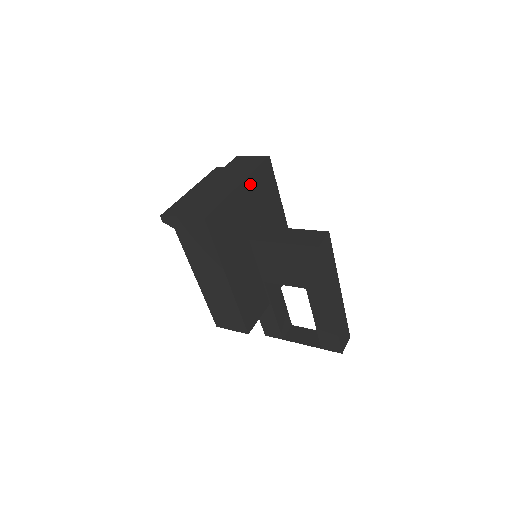
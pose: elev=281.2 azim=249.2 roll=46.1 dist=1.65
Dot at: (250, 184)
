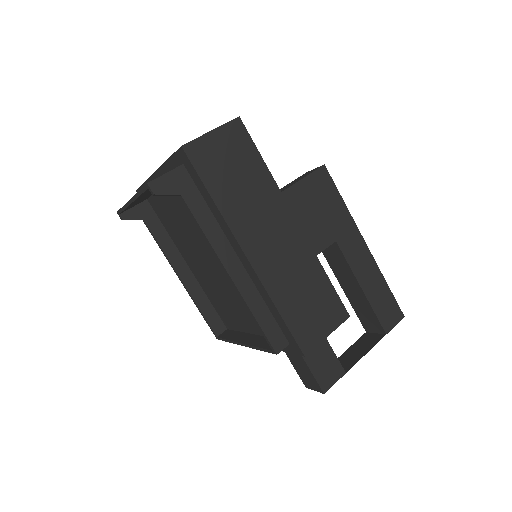
Dot at: occluded
